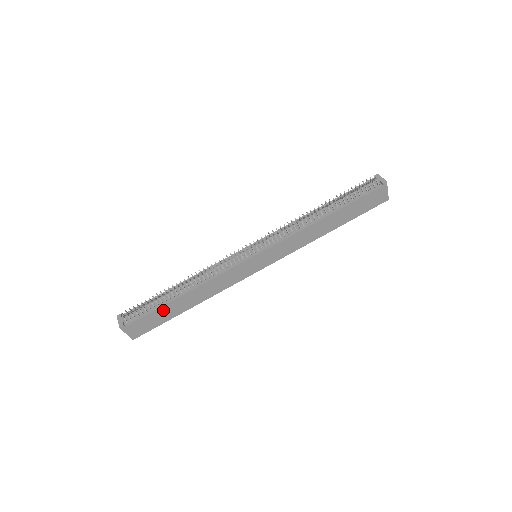
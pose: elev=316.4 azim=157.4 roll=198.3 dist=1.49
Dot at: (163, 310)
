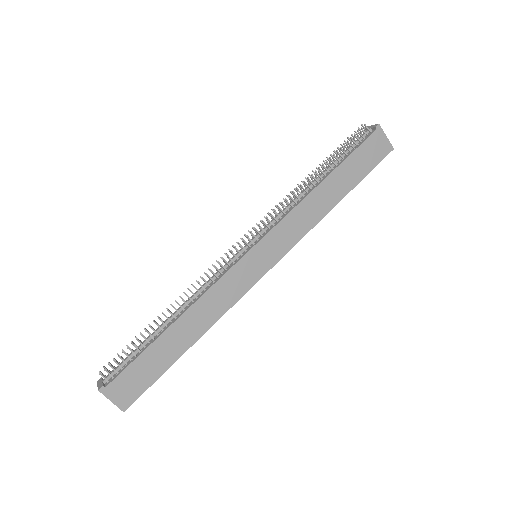
Dot at: (152, 353)
